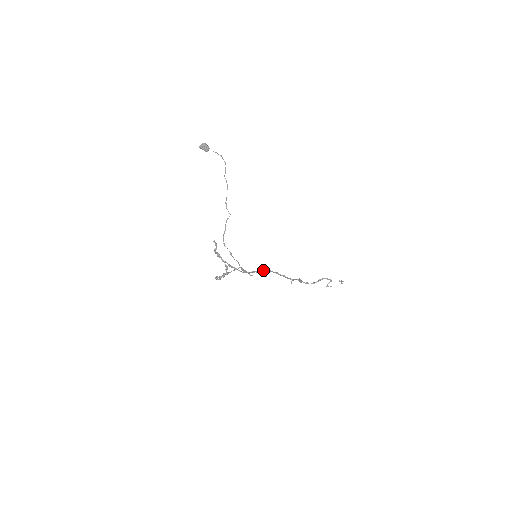
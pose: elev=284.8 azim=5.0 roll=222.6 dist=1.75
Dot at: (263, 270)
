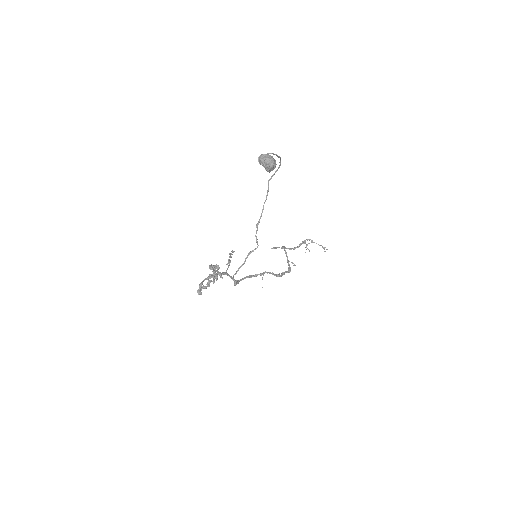
Dot at: (259, 274)
